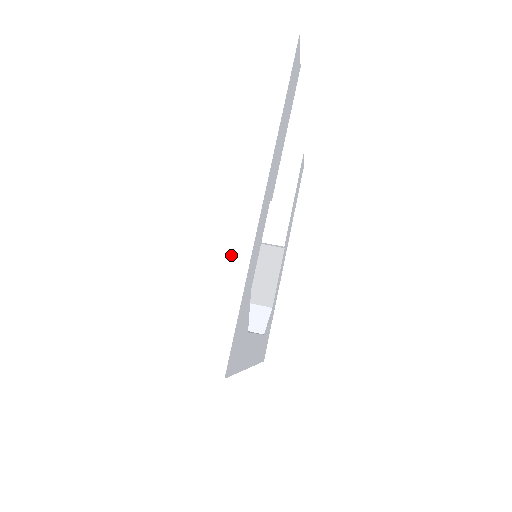
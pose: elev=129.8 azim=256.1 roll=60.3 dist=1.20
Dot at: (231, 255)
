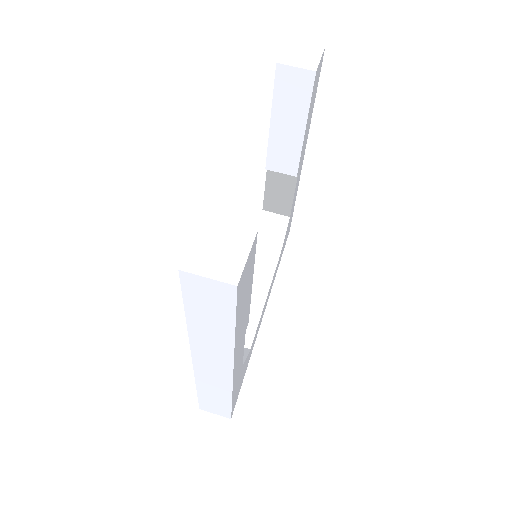
Dot at: (217, 388)
